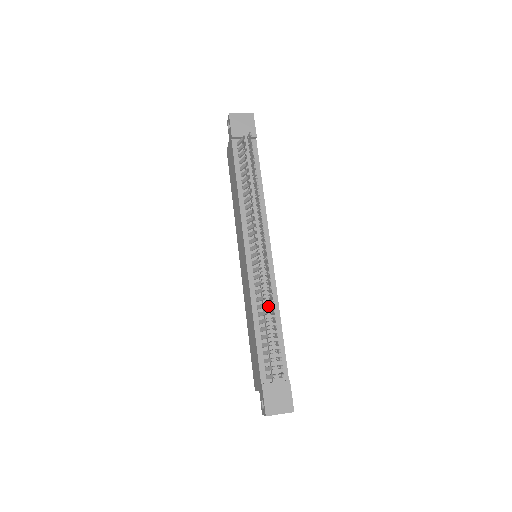
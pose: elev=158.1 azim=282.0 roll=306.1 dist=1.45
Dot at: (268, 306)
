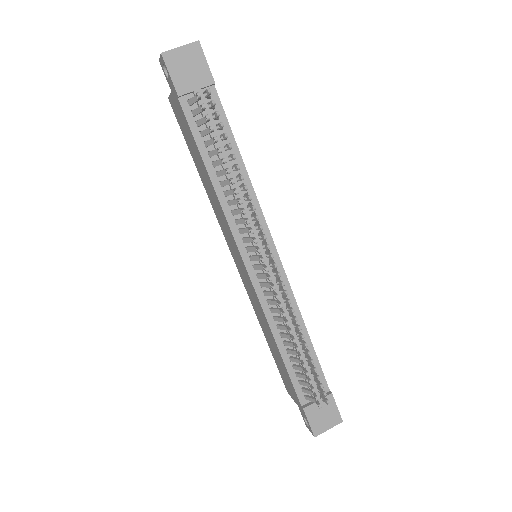
Dot at: (290, 323)
